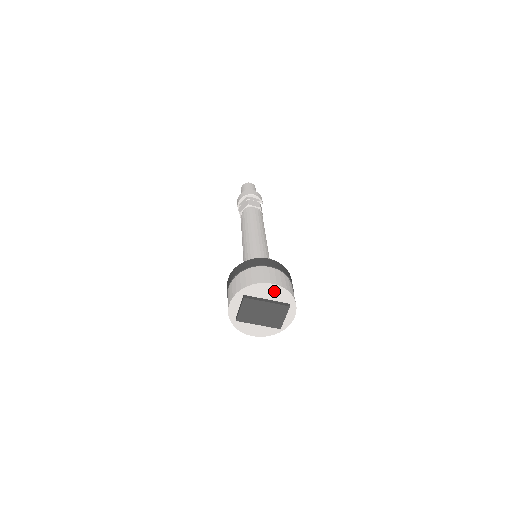
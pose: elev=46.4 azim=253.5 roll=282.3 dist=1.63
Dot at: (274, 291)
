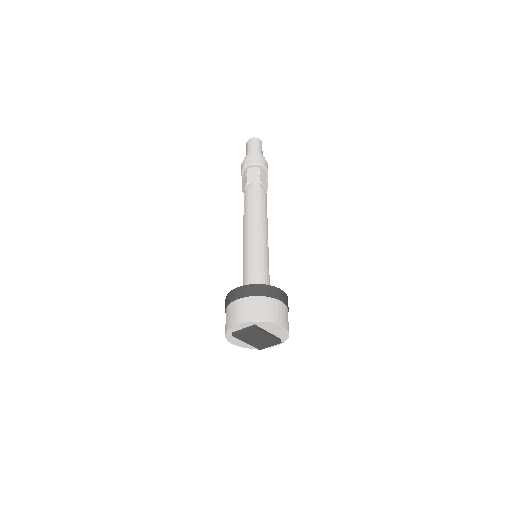
Dot at: (279, 330)
